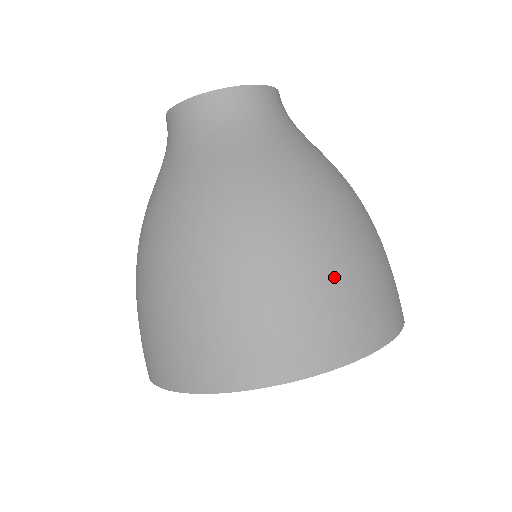
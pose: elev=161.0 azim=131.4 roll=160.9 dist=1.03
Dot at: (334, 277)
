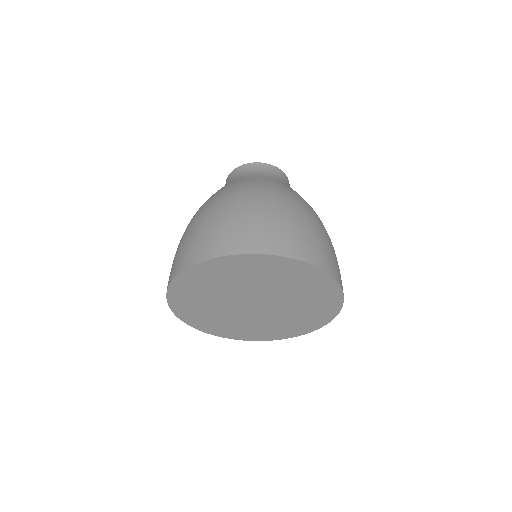
Dot at: (235, 216)
